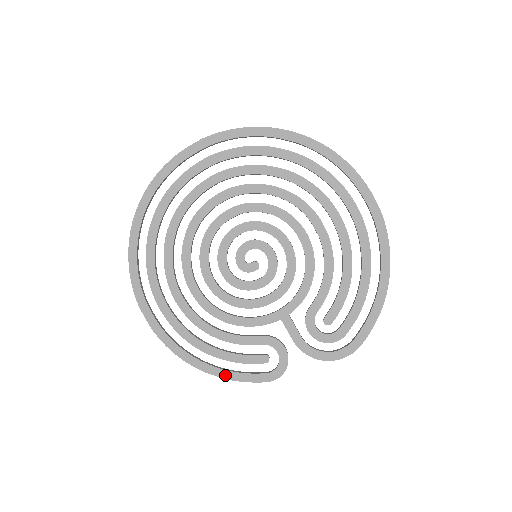
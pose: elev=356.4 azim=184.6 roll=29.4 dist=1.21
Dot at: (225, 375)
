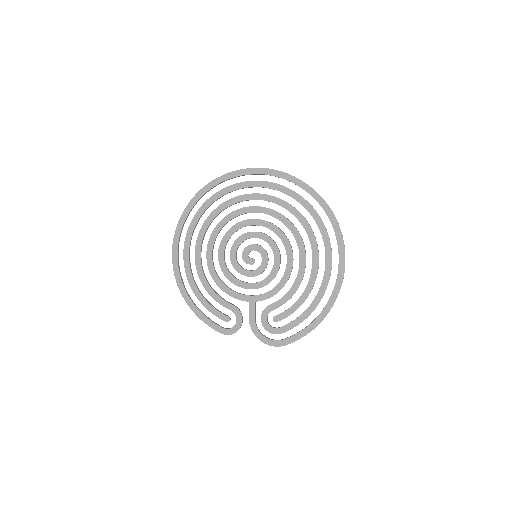
Dot at: (199, 315)
